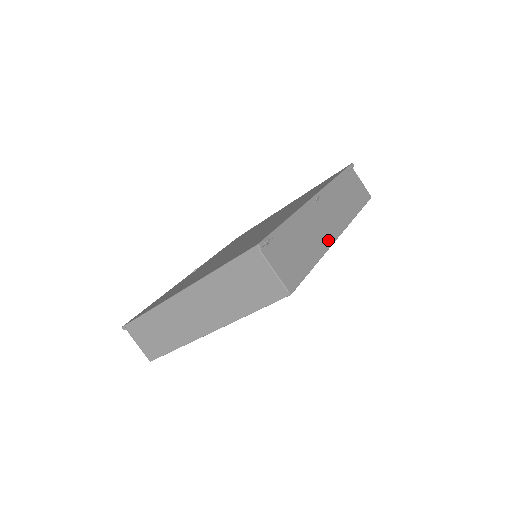
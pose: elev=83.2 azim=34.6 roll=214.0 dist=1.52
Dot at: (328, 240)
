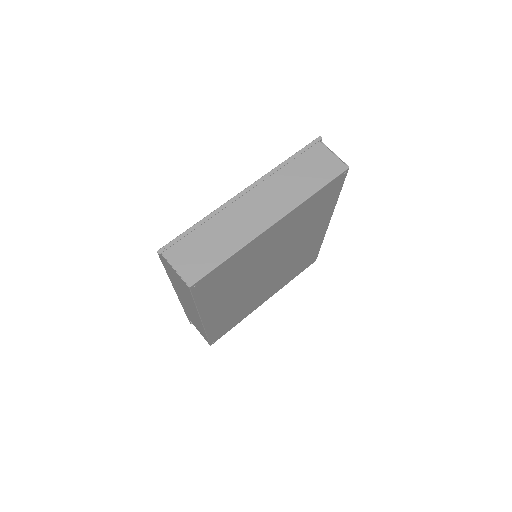
Dot at: occluded
